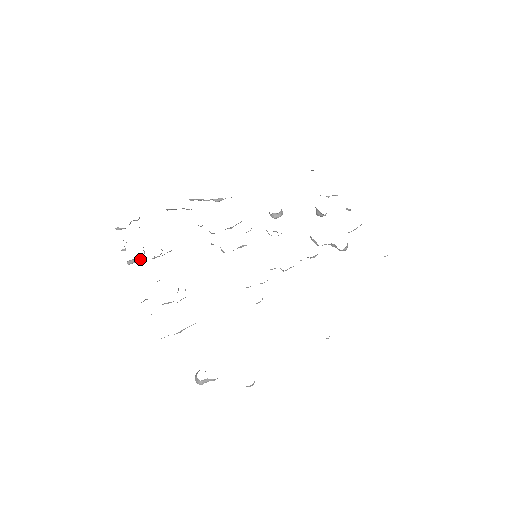
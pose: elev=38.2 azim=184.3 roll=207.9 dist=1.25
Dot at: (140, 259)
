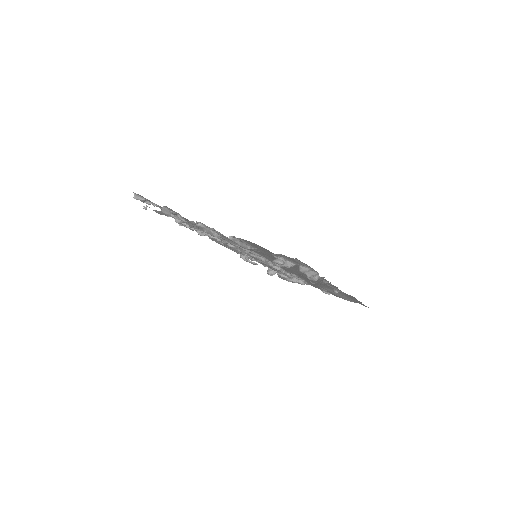
Dot at: (170, 214)
